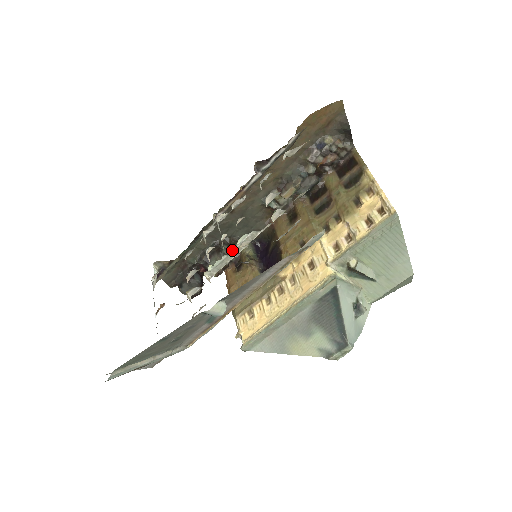
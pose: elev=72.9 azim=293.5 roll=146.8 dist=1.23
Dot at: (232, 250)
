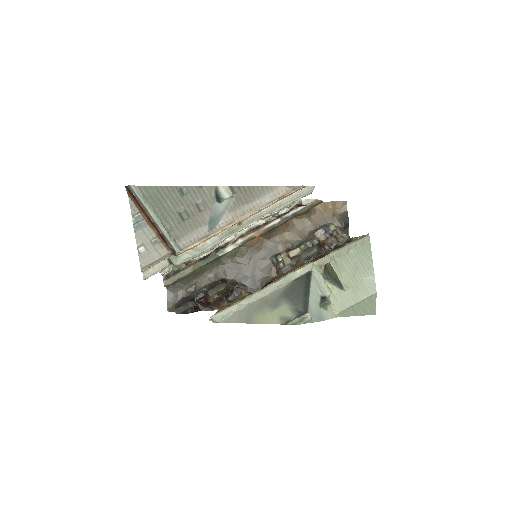
Dot at: occluded
